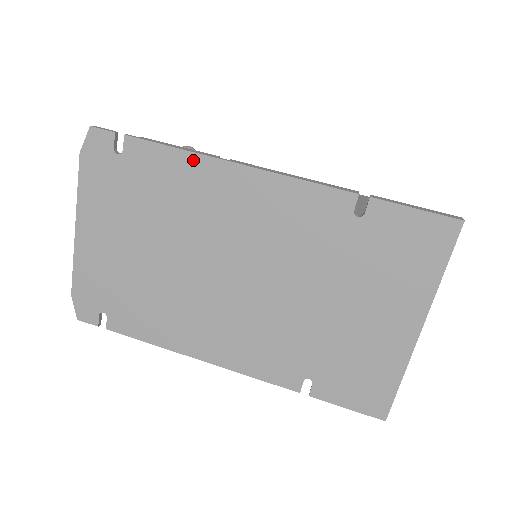
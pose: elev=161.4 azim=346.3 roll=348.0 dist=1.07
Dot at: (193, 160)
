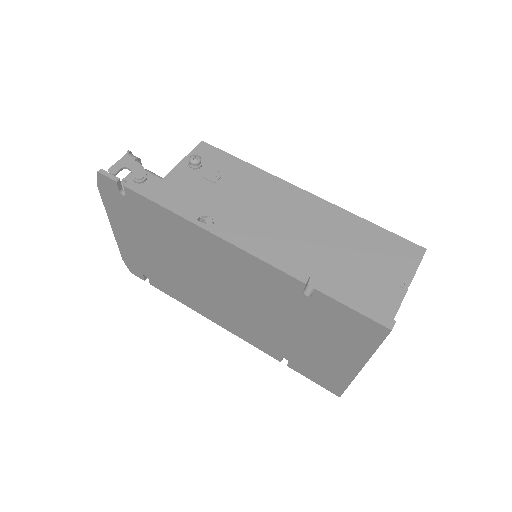
Dot at: (177, 218)
